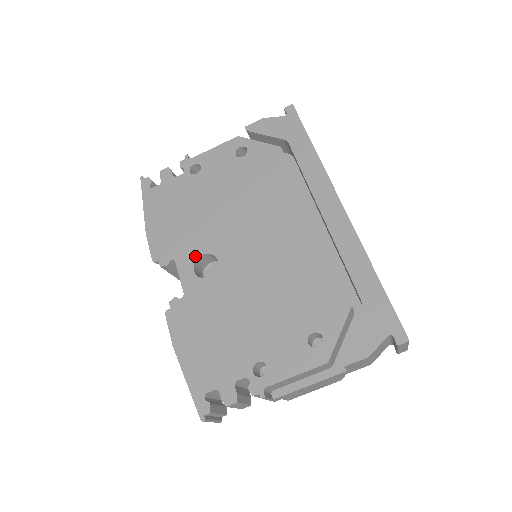
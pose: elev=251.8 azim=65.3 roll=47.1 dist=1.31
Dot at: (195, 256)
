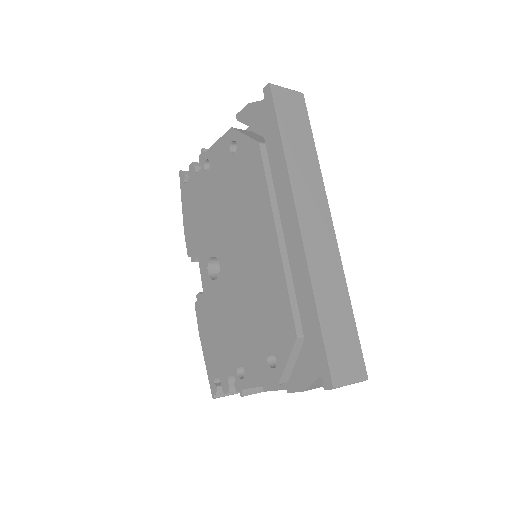
Dot at: (208, 257)
